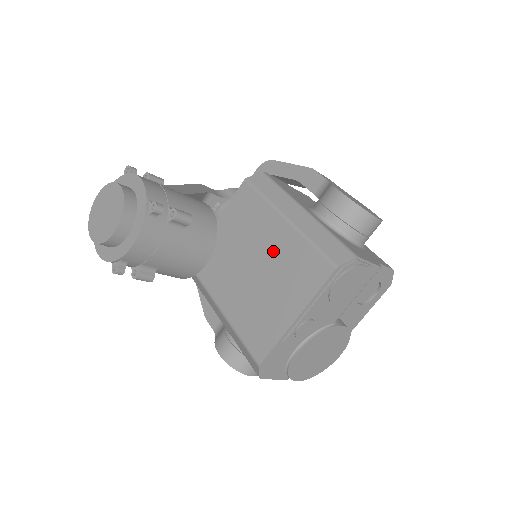
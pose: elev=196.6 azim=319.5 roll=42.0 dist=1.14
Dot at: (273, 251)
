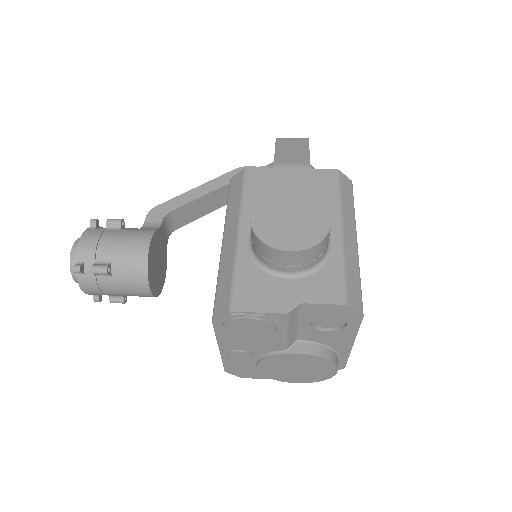
Dot at: occluded
